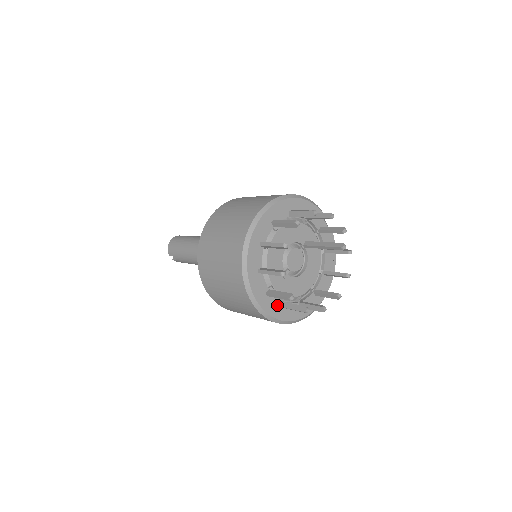
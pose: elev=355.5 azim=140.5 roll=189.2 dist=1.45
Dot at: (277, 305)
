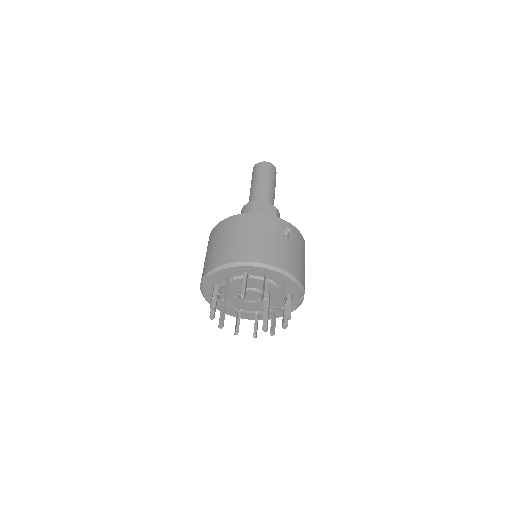
Dot at: (219, 303)
